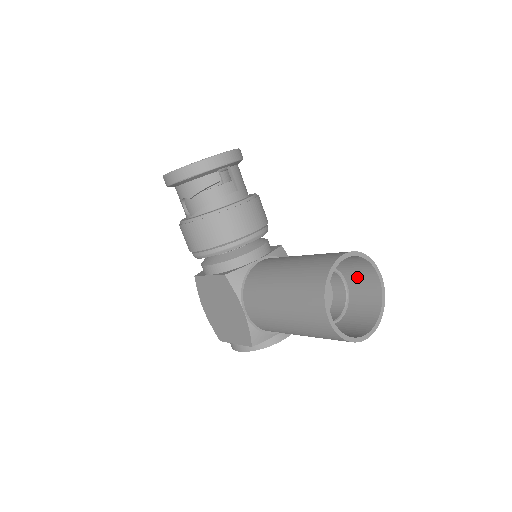
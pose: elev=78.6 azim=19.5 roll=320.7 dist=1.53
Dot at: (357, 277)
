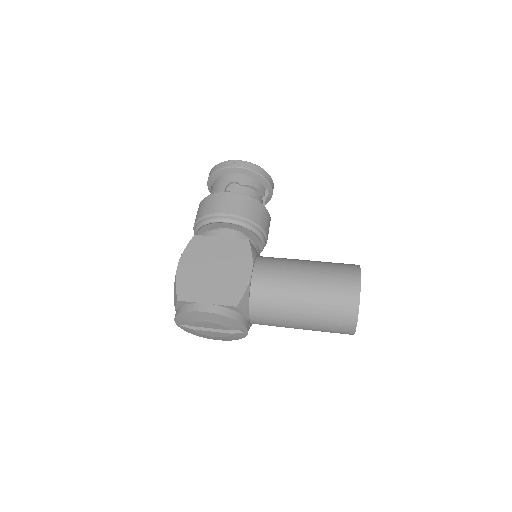
Dot at: occluded
